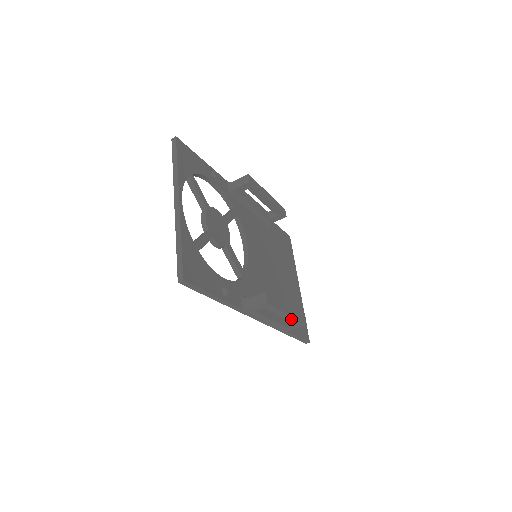
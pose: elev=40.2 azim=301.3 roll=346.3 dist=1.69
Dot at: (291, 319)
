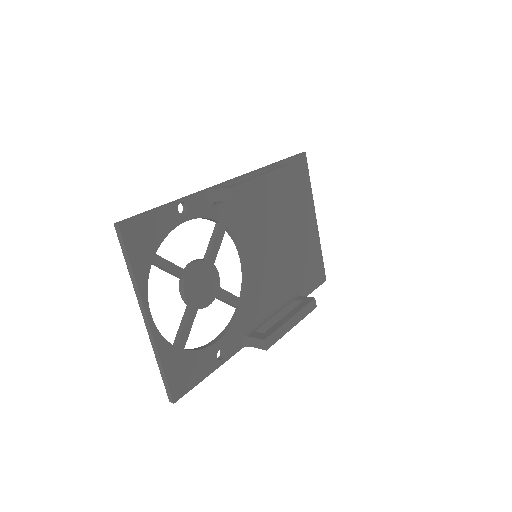
Dot at: occluded
